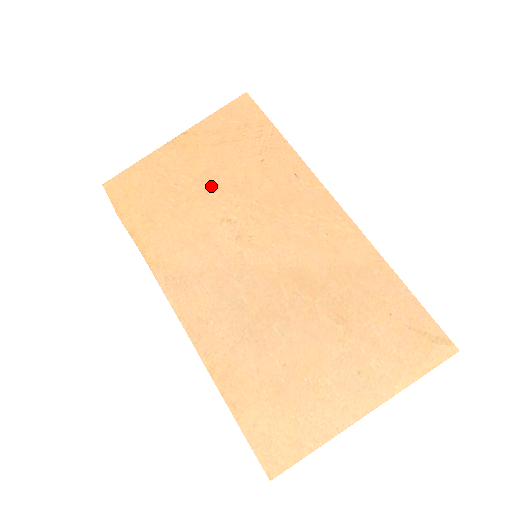
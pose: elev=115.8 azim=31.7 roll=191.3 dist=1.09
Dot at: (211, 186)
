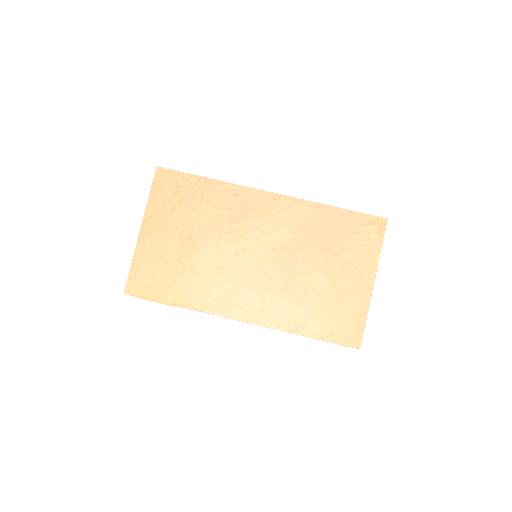
Dot at: (193, 240)
